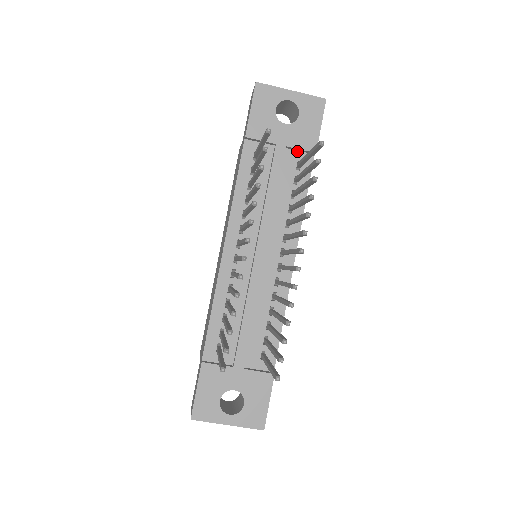
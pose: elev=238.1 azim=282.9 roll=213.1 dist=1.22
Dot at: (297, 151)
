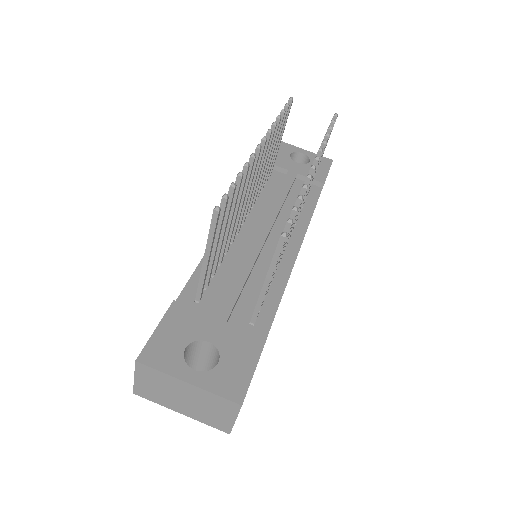
Dot at: occluded
